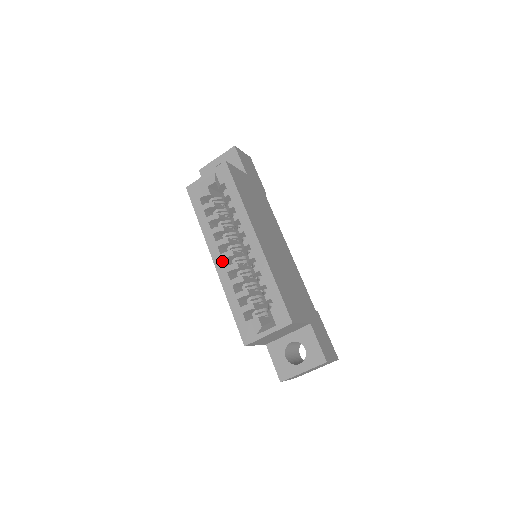
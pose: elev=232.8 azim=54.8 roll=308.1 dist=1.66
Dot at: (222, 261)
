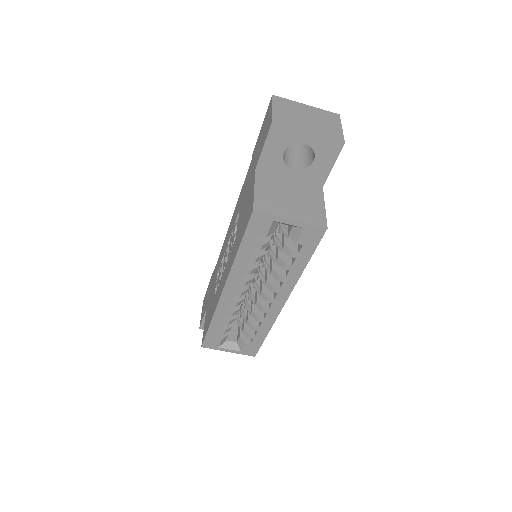
Dot at: occluded
